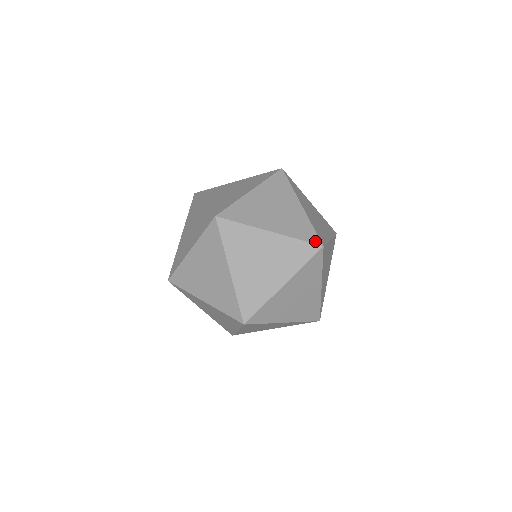
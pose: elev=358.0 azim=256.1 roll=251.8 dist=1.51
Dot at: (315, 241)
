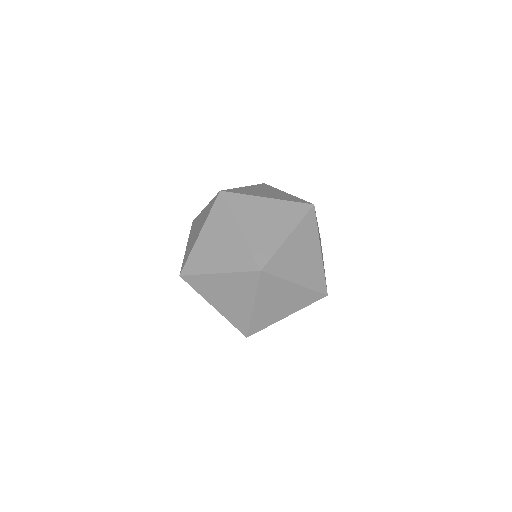
Dot at: (306, 202)
